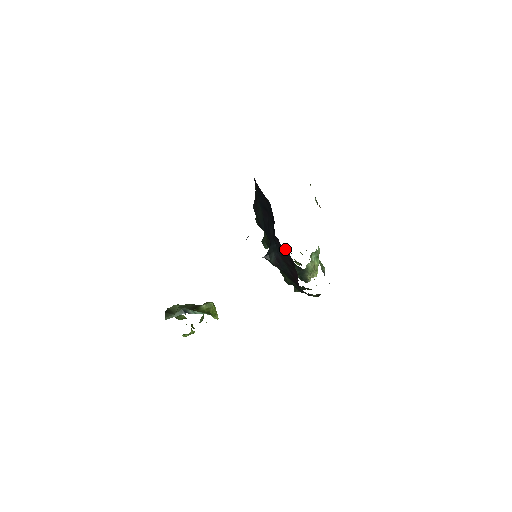
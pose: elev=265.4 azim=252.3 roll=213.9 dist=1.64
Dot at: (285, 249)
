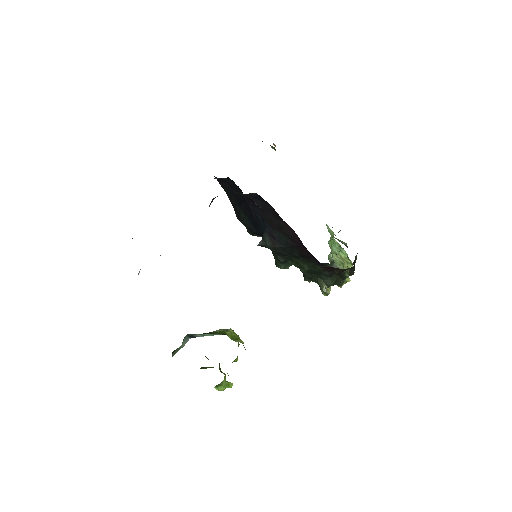
Dot at: (254, 195)
